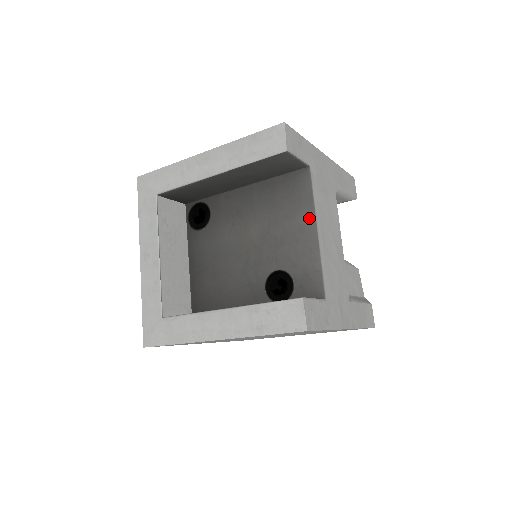
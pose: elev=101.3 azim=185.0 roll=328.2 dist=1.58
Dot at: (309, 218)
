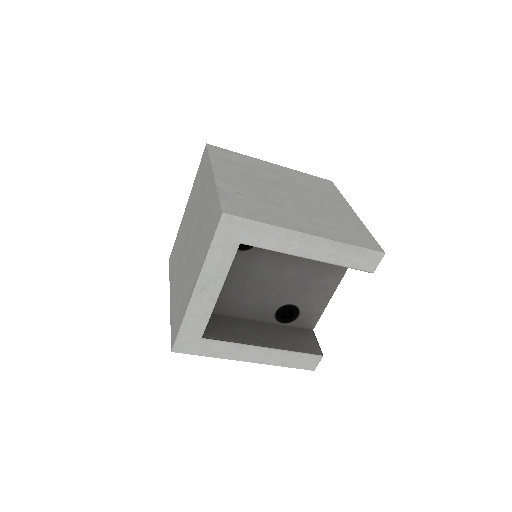
Dot at: (335, 283)
